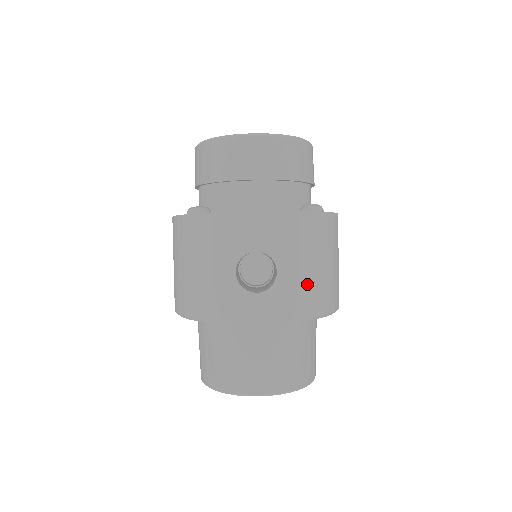
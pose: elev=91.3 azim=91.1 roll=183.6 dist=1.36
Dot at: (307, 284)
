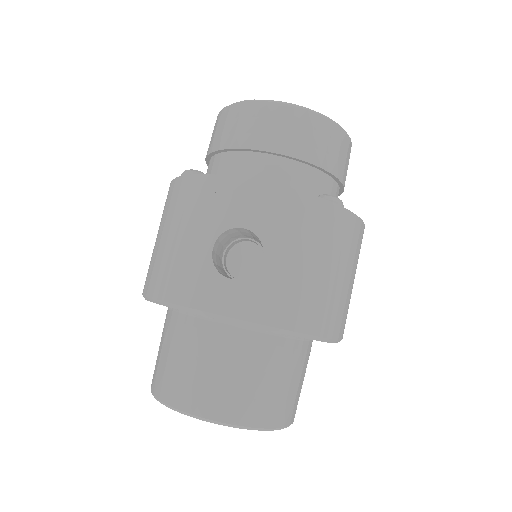
Dot at: (299, 287)
